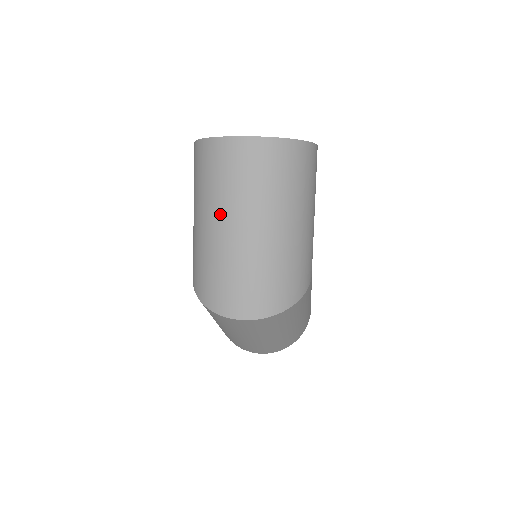
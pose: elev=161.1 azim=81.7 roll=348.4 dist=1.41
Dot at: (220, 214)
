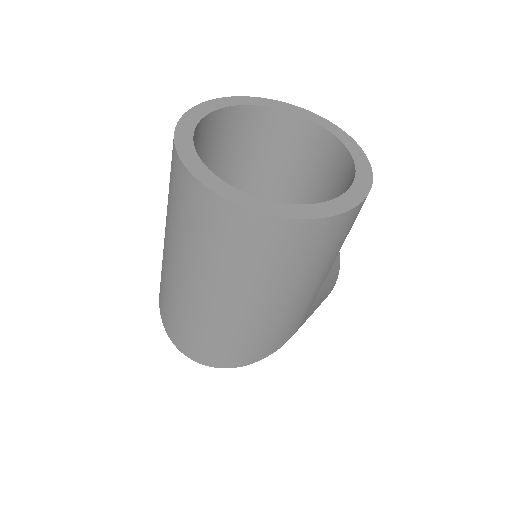
Dot at: (177, 256)
